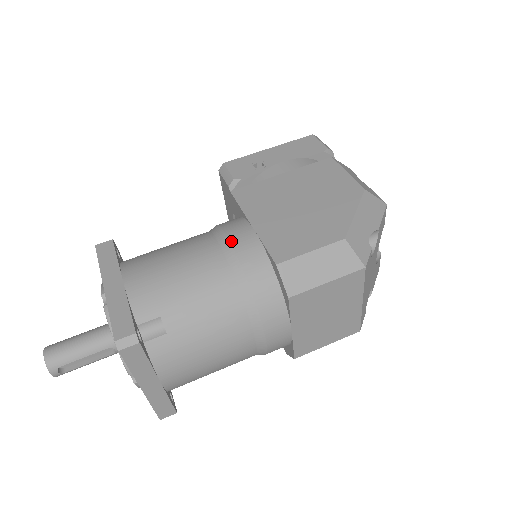
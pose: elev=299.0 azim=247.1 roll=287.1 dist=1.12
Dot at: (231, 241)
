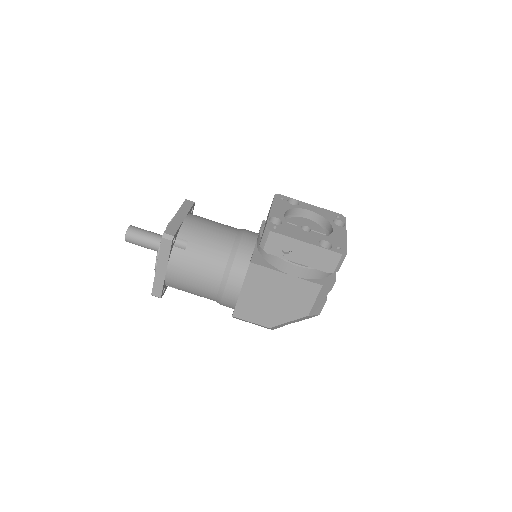
Dot at: (225, 292)
